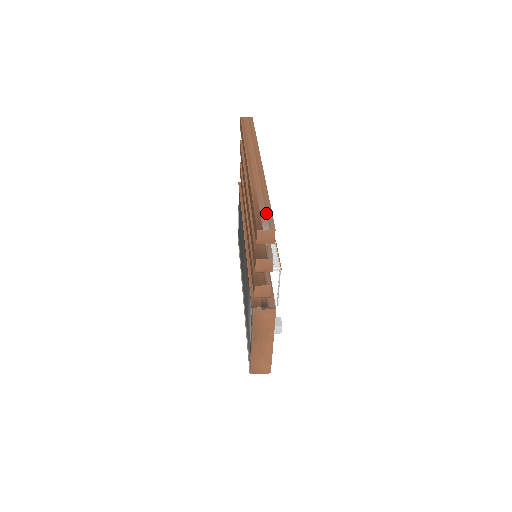
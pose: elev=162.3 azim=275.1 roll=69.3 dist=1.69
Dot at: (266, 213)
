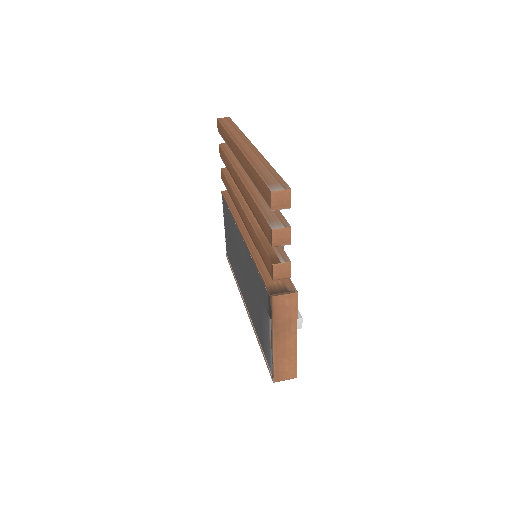
Dot at: (275, 178)
